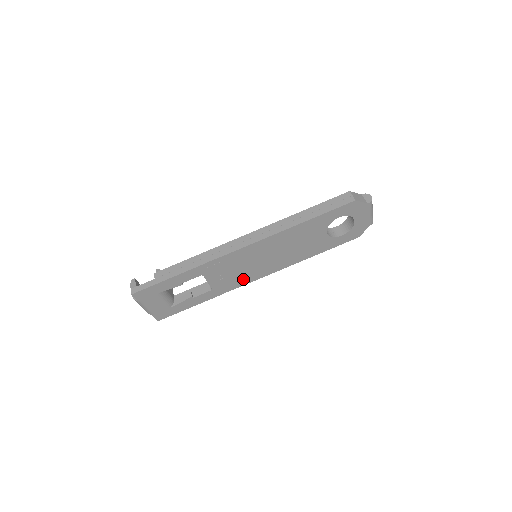
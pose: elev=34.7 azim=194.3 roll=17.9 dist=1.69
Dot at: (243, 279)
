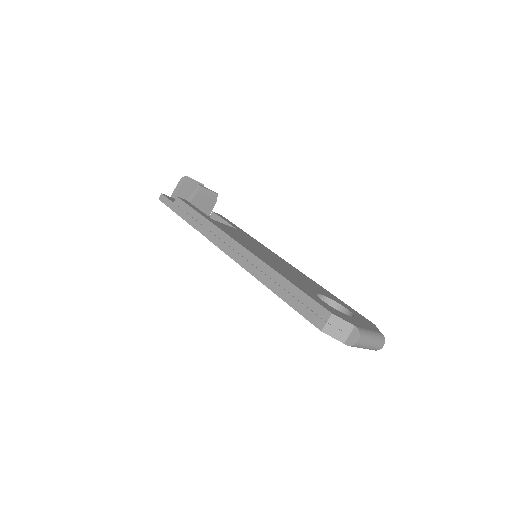
Dot at: occluded
